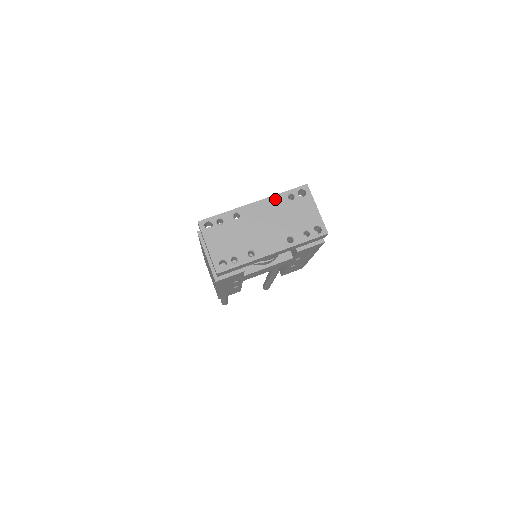
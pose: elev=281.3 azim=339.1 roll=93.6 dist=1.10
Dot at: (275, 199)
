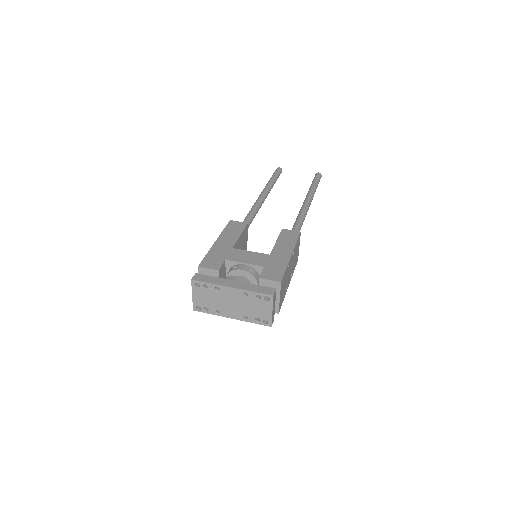
Dot at: (247, 293)
